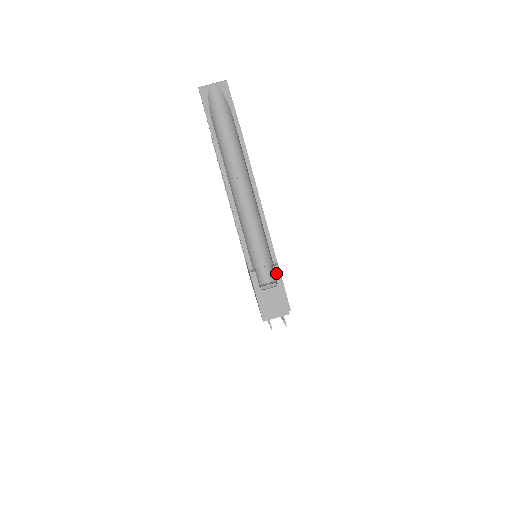
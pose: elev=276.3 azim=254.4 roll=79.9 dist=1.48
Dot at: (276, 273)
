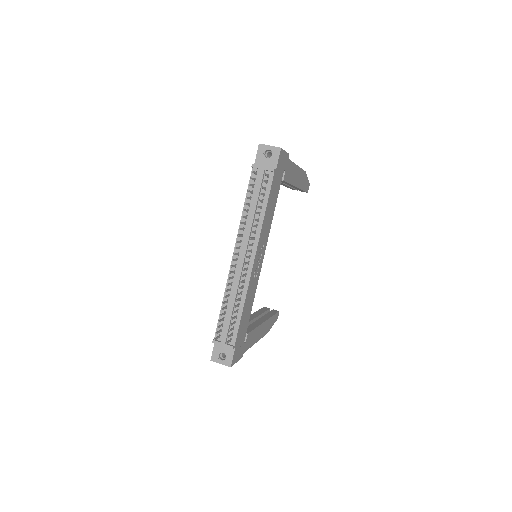
Dot at: occluded
